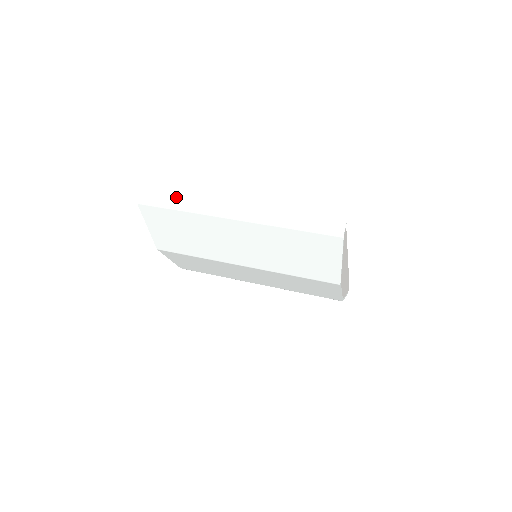
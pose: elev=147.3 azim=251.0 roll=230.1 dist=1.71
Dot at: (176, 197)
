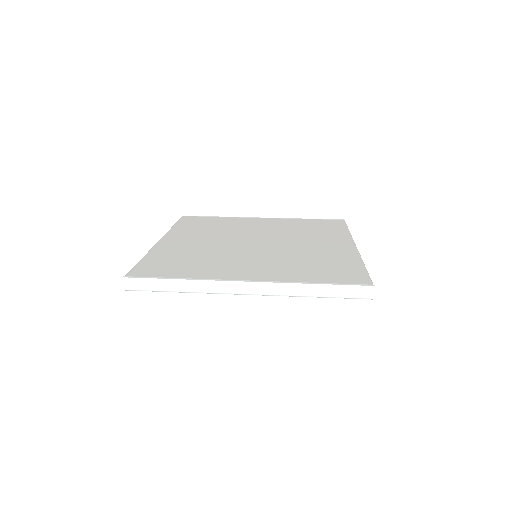
Dot at: (170, 280)
